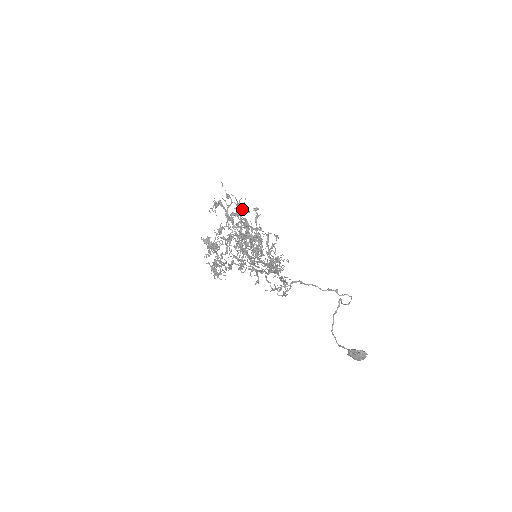
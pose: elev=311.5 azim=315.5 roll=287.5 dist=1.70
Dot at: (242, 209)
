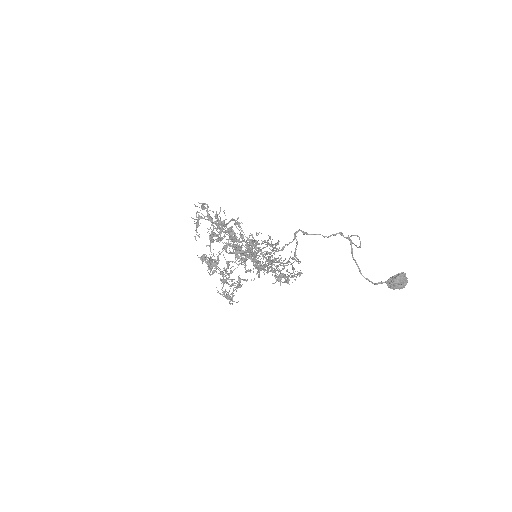
Dot at: (224, 231)
